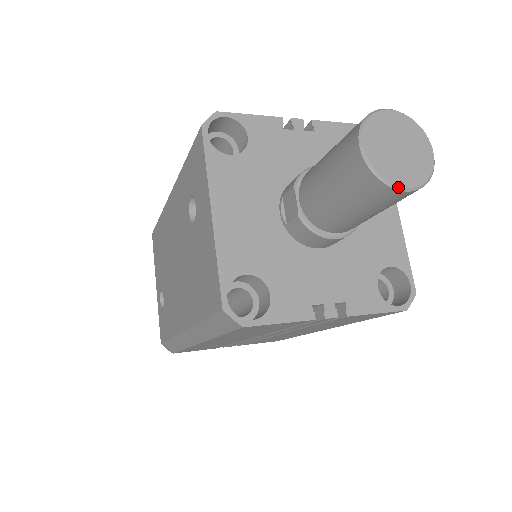
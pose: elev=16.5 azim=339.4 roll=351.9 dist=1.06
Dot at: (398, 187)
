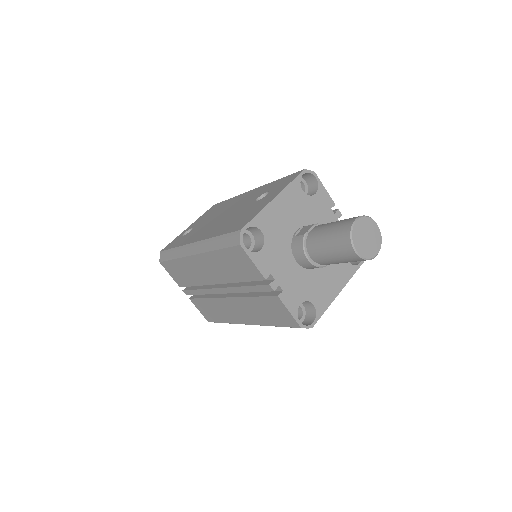
Dot at: (354, 246)
